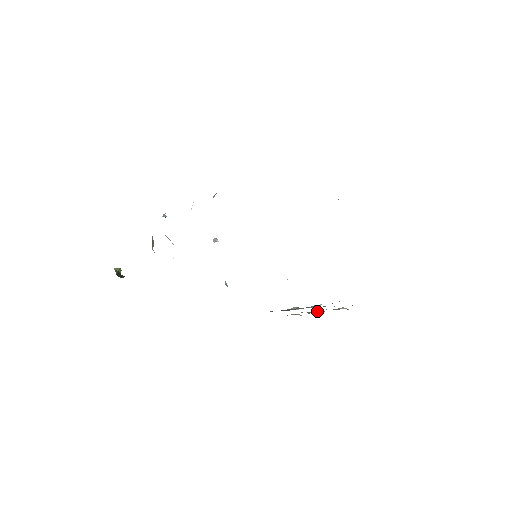
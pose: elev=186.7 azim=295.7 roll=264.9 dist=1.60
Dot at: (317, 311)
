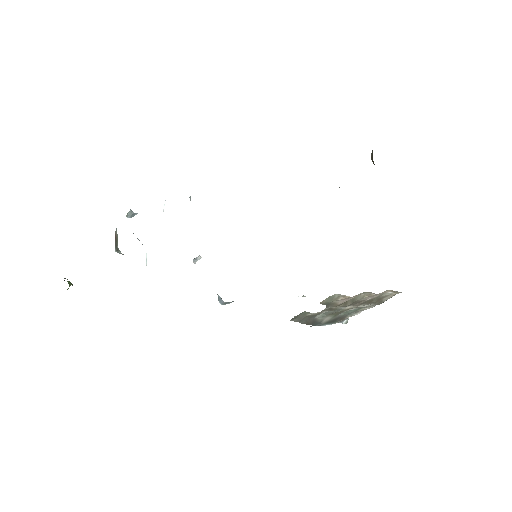
Dot at: (357, 298)
